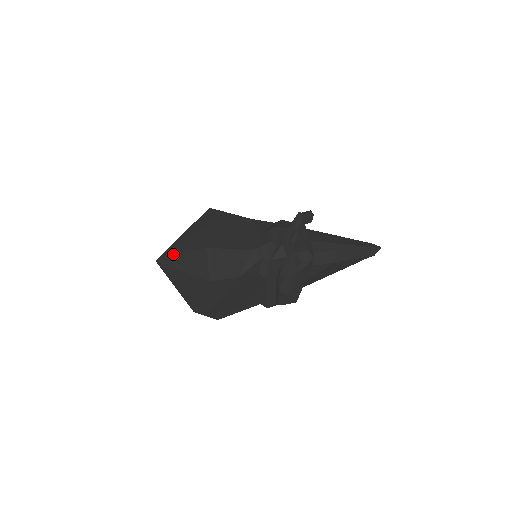
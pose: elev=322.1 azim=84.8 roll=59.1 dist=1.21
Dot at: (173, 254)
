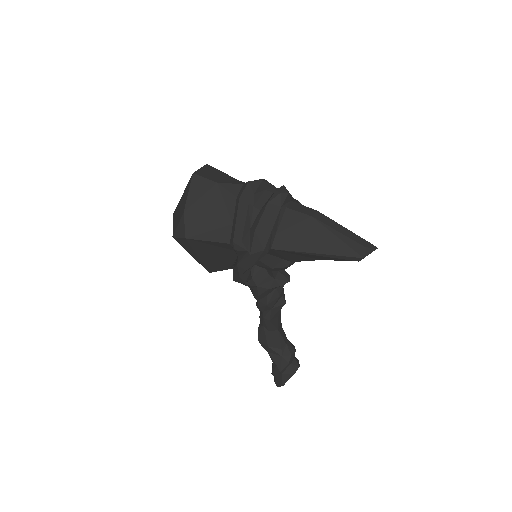
Dot at: occluded
